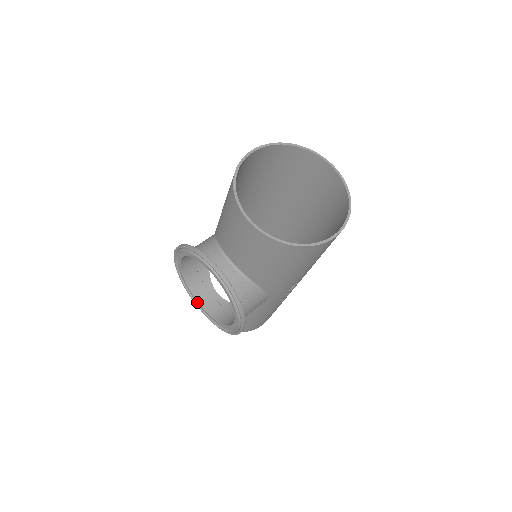
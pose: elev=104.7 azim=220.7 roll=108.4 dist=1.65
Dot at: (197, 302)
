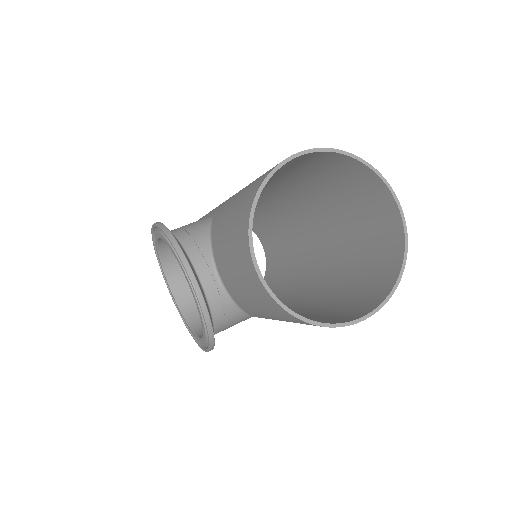
Dot at: (167, 282)
